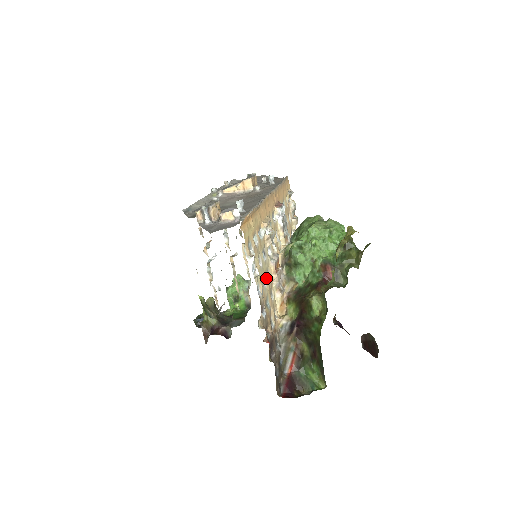
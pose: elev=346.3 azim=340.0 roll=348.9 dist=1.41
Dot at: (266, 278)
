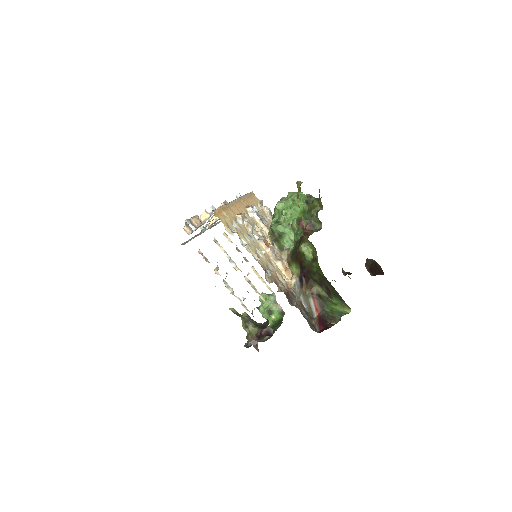
Dot at: (259, 251)
